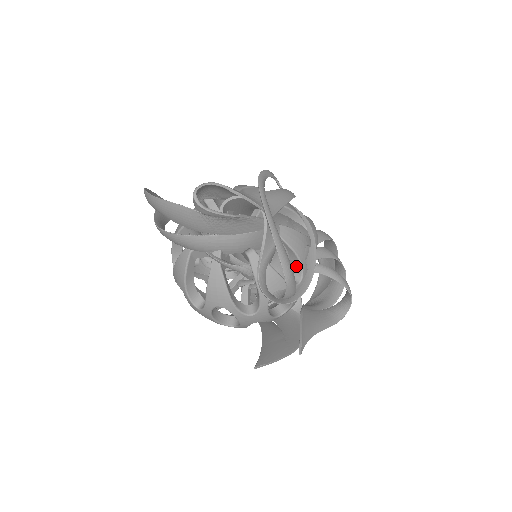
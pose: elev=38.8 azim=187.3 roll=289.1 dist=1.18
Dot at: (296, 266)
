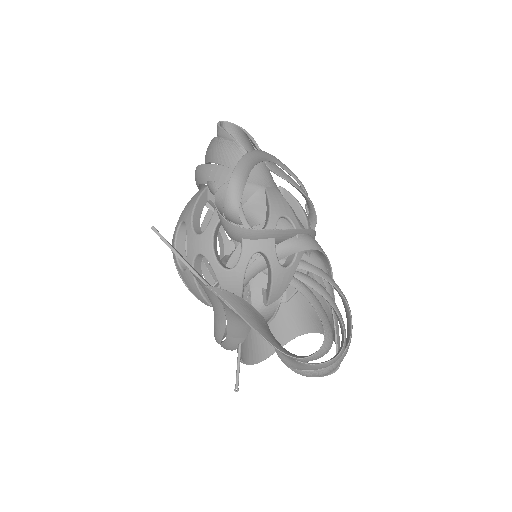
Dot at: (266, 222)
